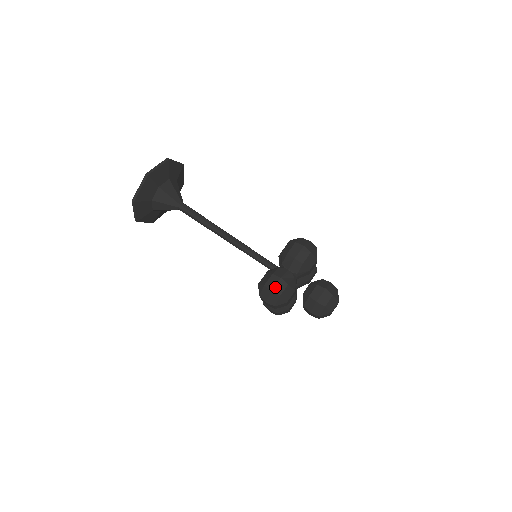
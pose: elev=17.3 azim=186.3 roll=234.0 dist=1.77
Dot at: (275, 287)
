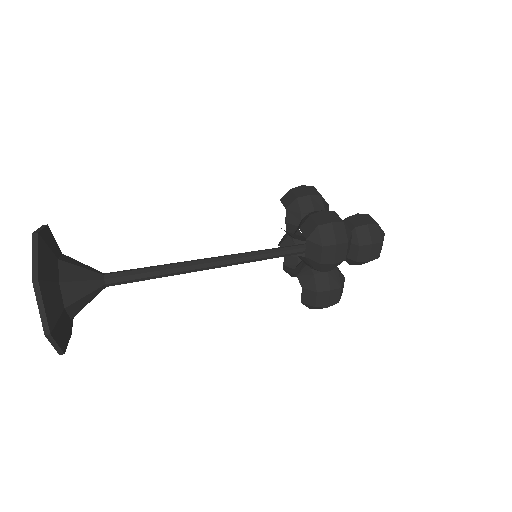
Dot at: (329, 218)
